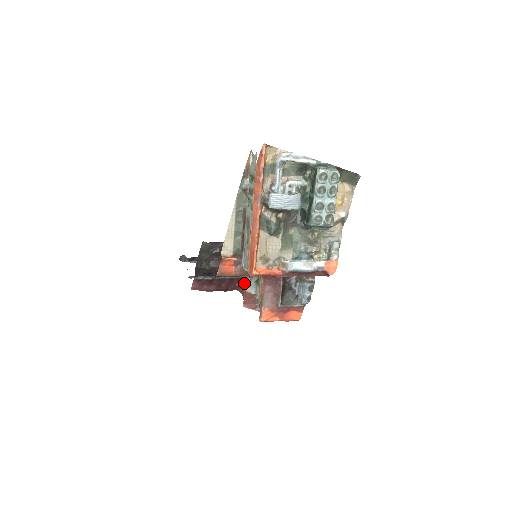
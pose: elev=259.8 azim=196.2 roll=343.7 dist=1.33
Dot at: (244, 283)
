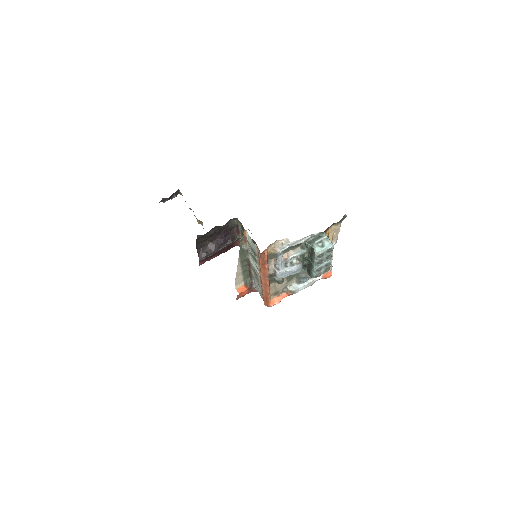
Dot at: (239, 242)
